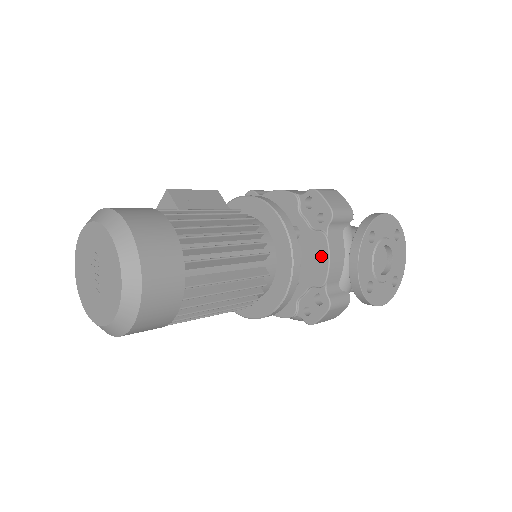
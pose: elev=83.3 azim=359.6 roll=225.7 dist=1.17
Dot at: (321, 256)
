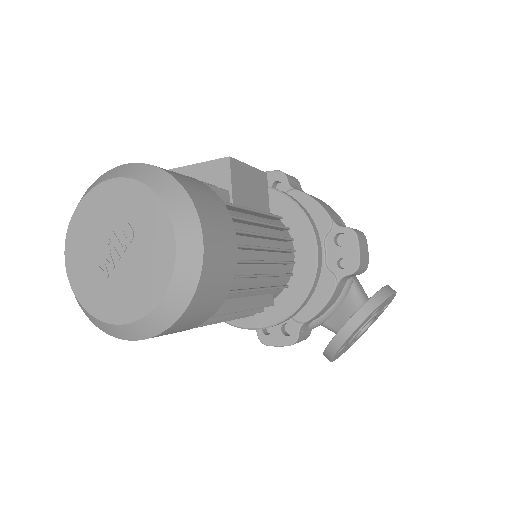
Dot at: (318, 297)
